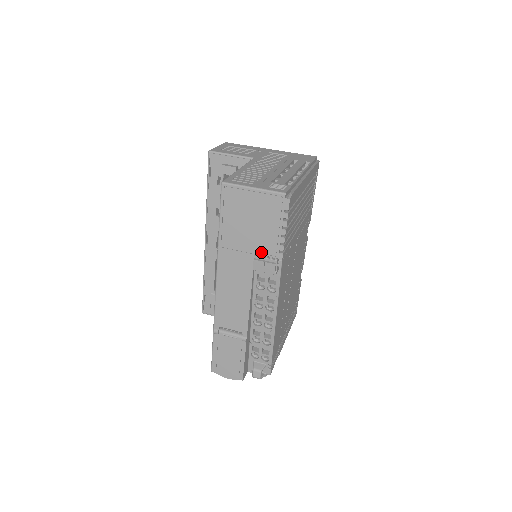
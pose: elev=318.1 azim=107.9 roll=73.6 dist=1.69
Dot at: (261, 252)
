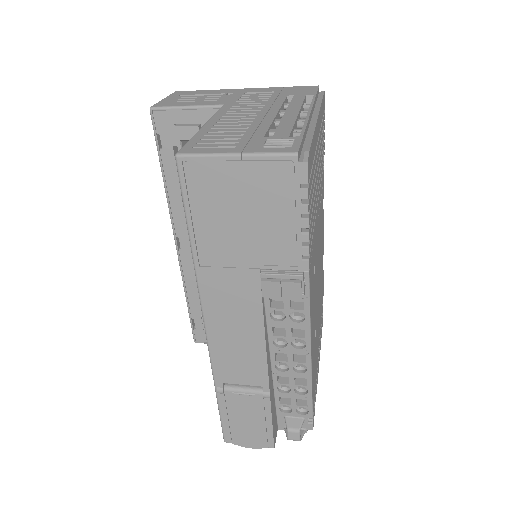
Dot at: (270, 263)
